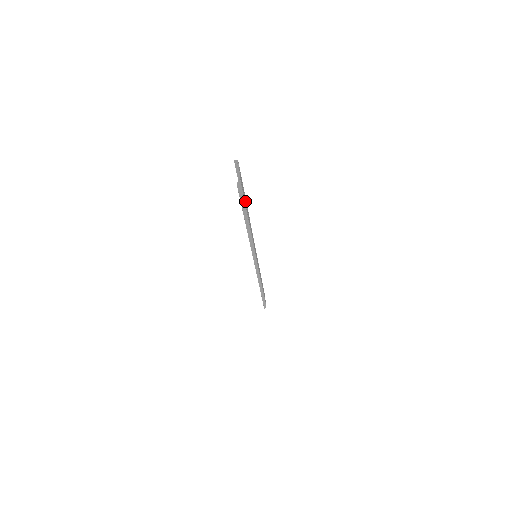
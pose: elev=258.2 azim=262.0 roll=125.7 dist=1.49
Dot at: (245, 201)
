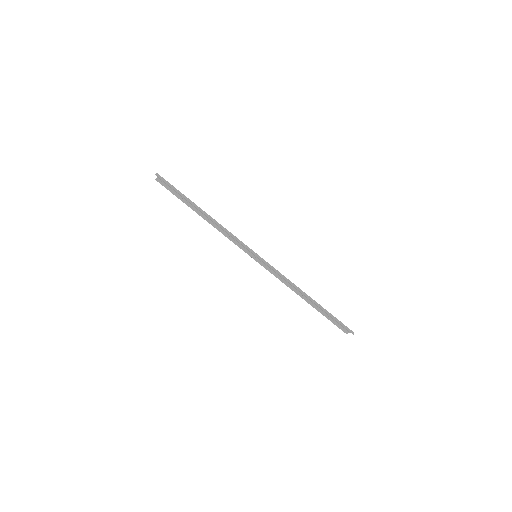
Dot at: occluded
